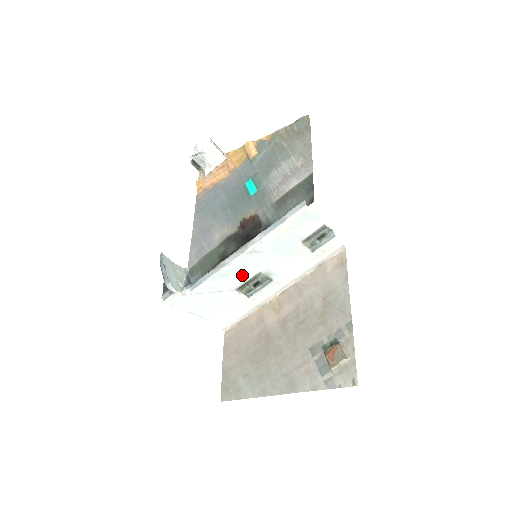
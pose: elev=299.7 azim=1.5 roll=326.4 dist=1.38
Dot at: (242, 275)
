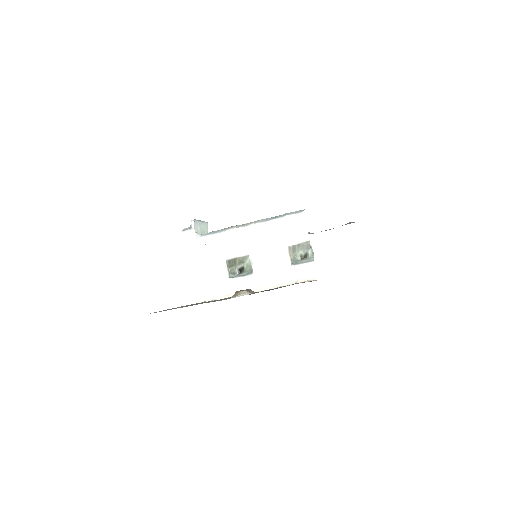
Dot at: (237, 248)
